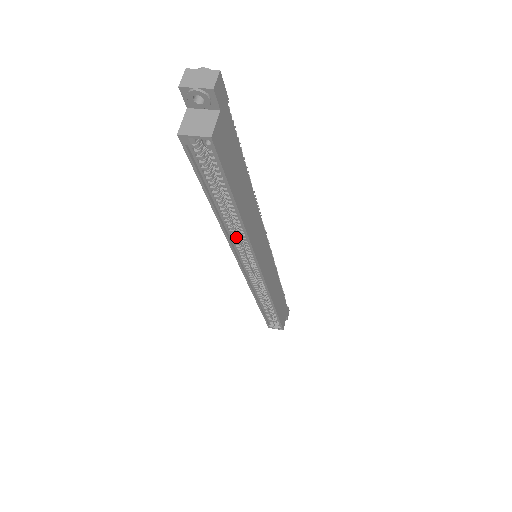
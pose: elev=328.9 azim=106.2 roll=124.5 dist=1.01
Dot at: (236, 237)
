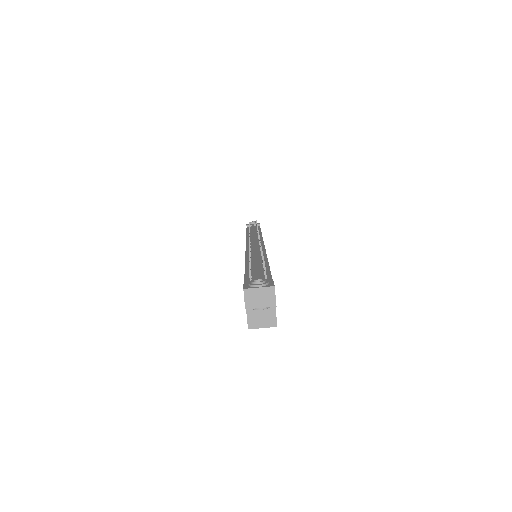
Dot at: occluded
